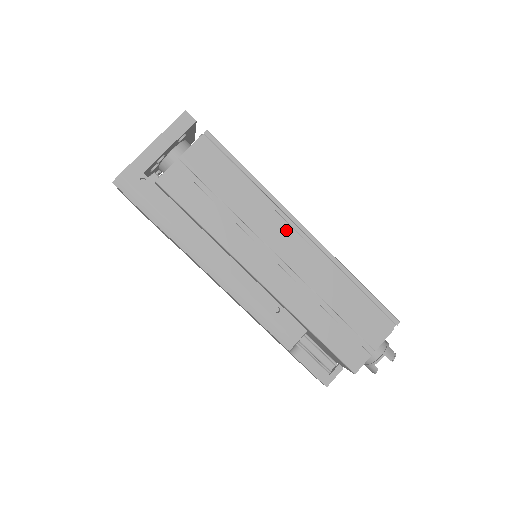
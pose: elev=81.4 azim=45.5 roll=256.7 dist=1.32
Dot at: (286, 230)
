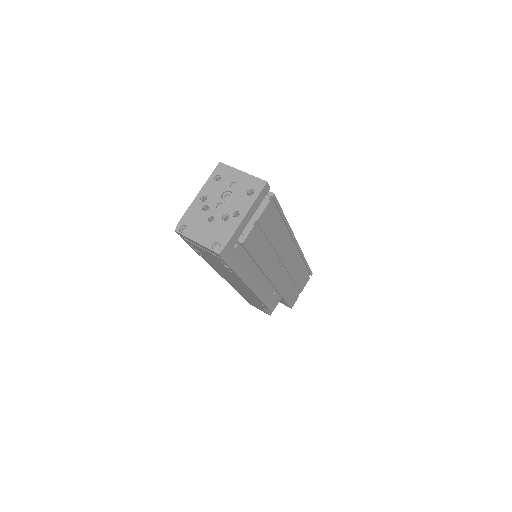
Dot at: (290, 246)
